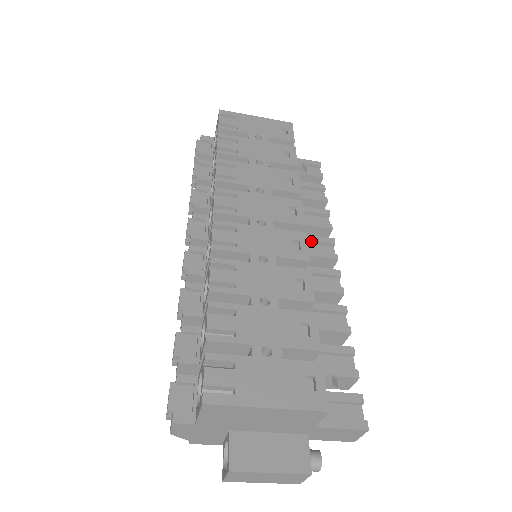
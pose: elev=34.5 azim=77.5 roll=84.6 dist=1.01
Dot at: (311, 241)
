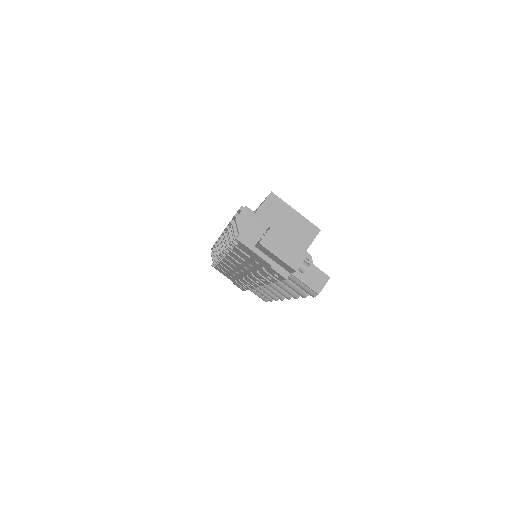
Dot at: occluded
